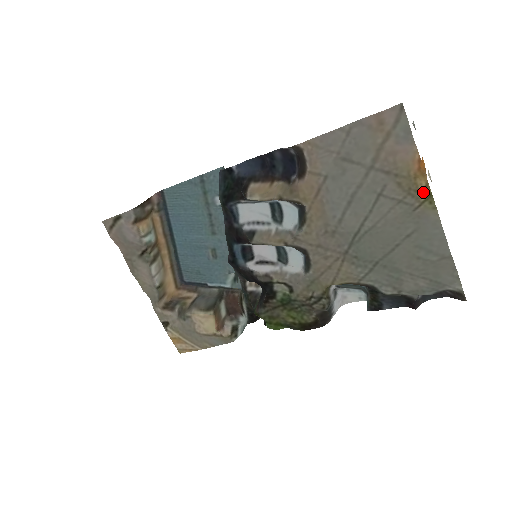
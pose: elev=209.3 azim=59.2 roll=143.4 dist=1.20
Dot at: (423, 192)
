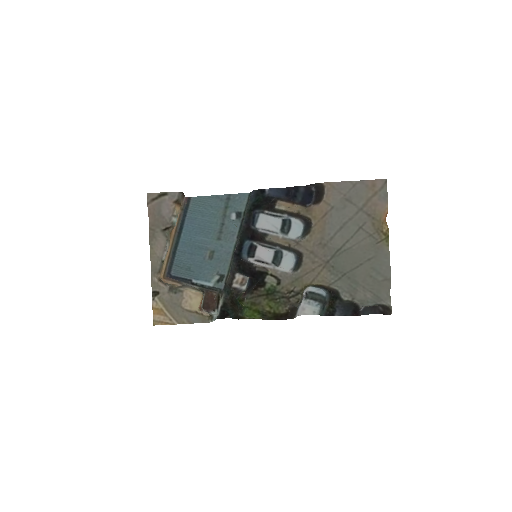
Dot at: (385, 233)
